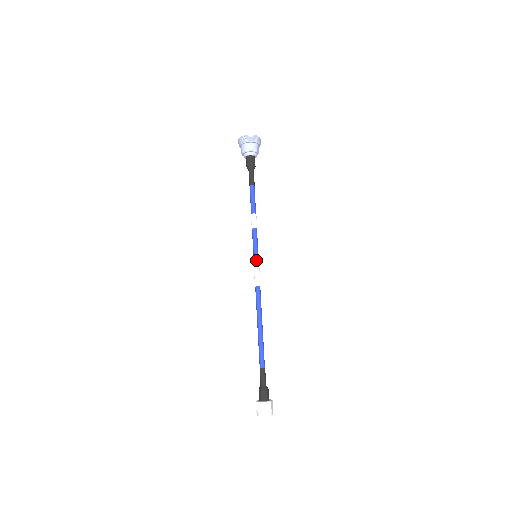
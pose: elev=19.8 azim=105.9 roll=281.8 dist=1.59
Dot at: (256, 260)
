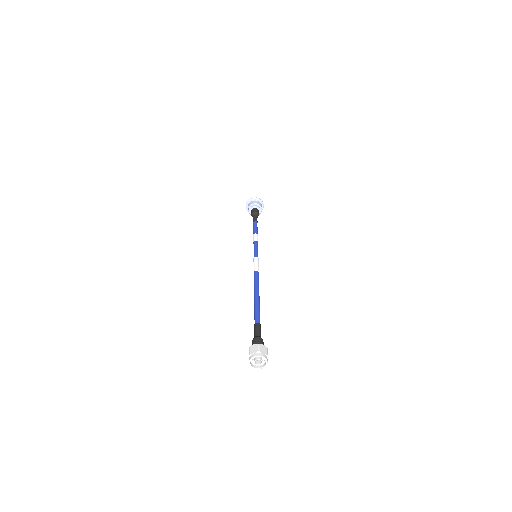
Dot at: (257, 256)
